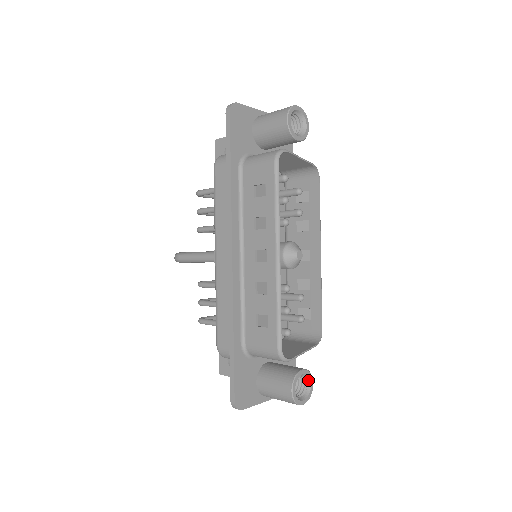
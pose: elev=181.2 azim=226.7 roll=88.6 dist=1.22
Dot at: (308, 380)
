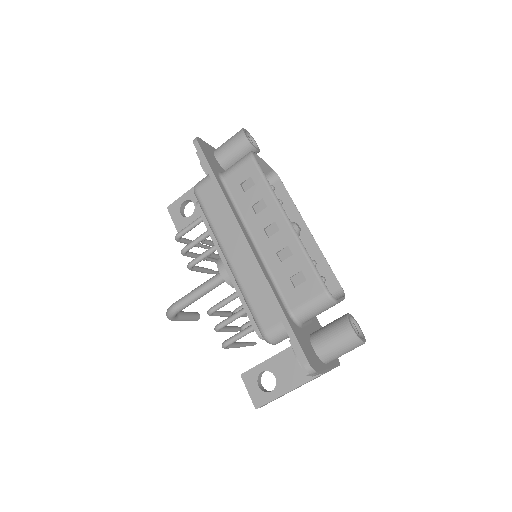
Dot at: (355, 325)
